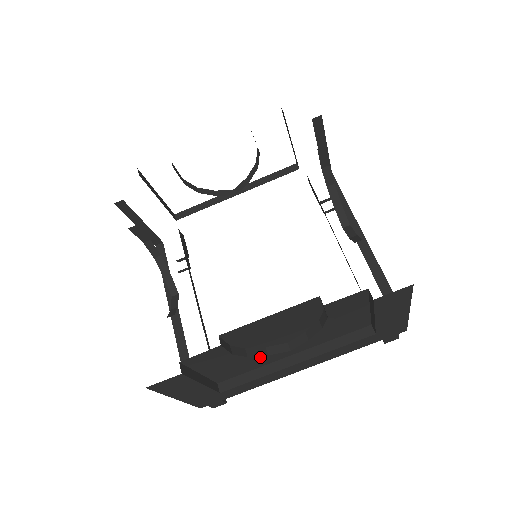
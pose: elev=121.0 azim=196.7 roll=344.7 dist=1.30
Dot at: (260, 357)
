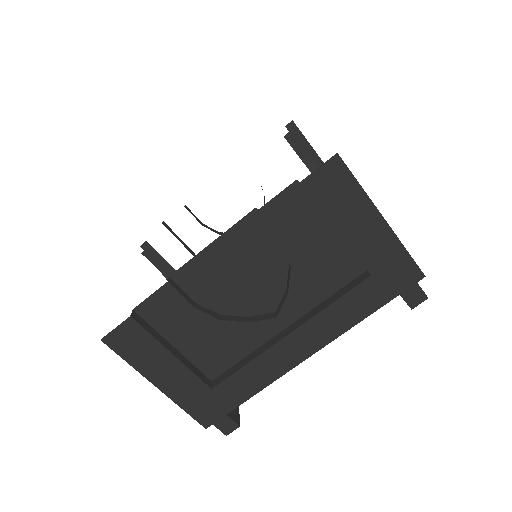
Dot at: (239, 325)
